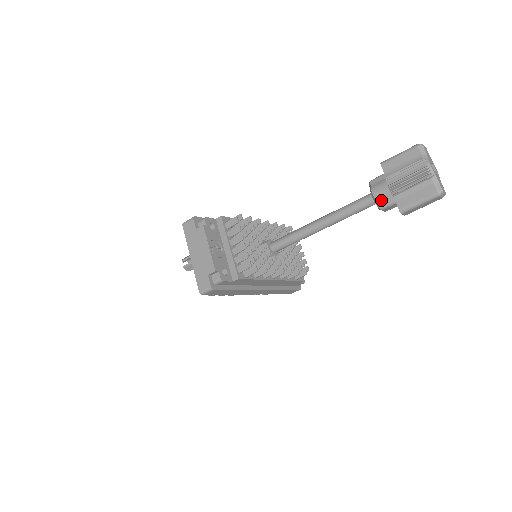
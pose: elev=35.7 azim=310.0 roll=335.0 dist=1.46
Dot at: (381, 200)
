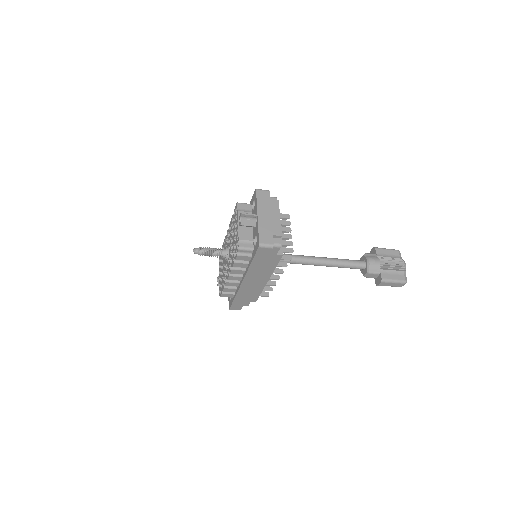
Dot at: (372, 267)
